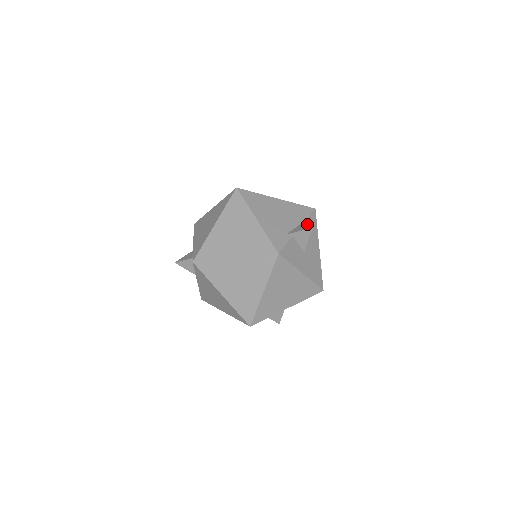
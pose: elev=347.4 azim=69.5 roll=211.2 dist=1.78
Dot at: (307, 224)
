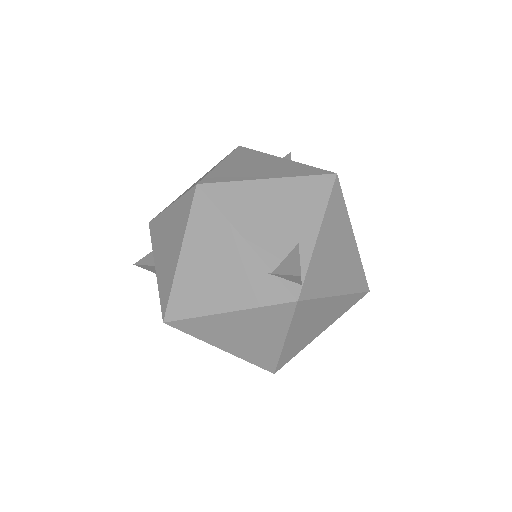
Dot at: occluded
